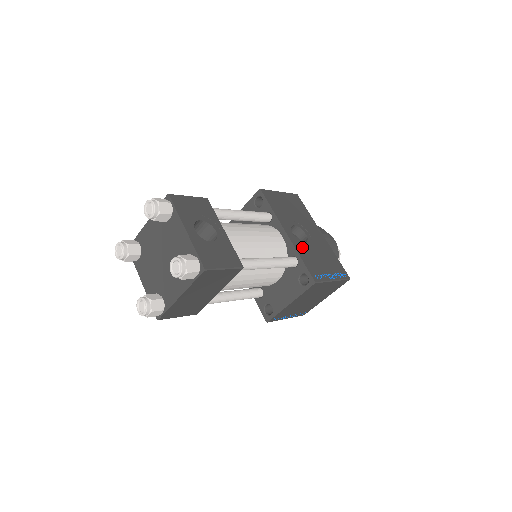
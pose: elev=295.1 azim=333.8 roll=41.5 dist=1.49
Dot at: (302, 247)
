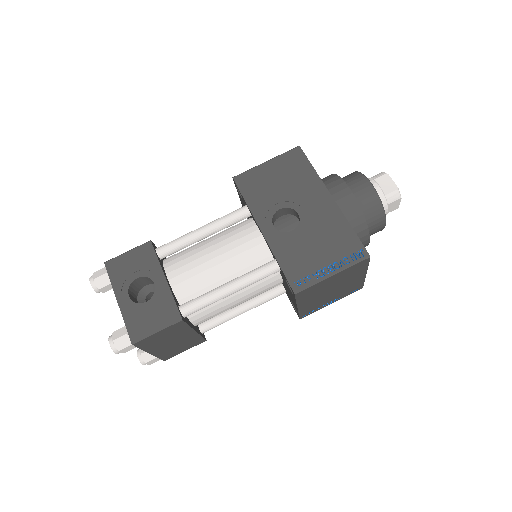
Dot at: (284, 242)
